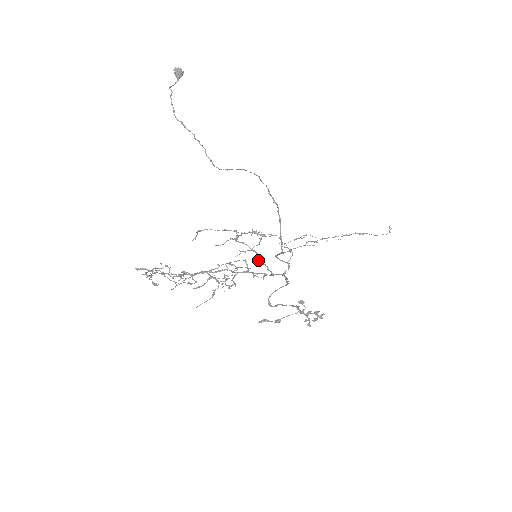
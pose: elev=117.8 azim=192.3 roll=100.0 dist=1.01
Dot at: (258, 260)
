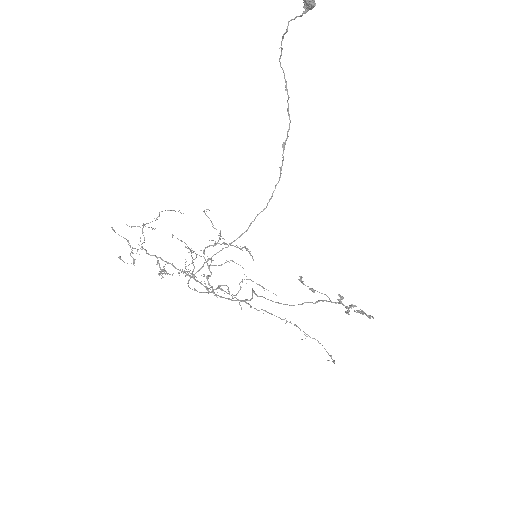
Dot at: (206, 277)
